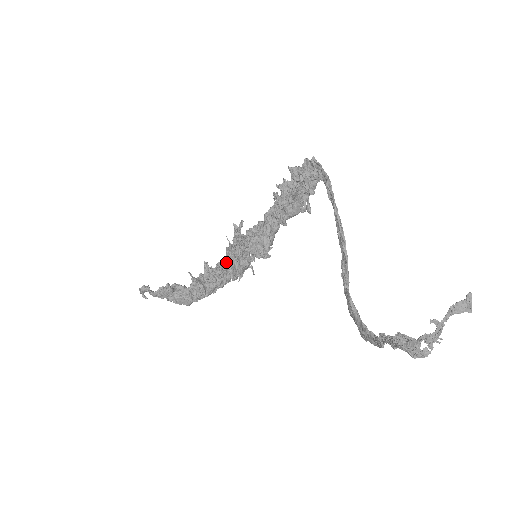
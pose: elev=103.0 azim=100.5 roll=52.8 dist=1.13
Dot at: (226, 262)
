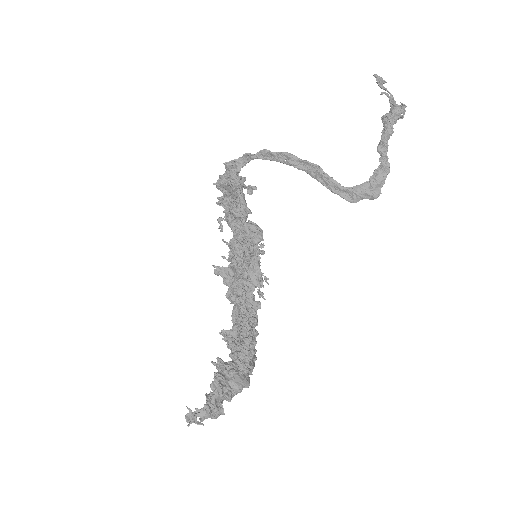
Dot at: (239, 296)
